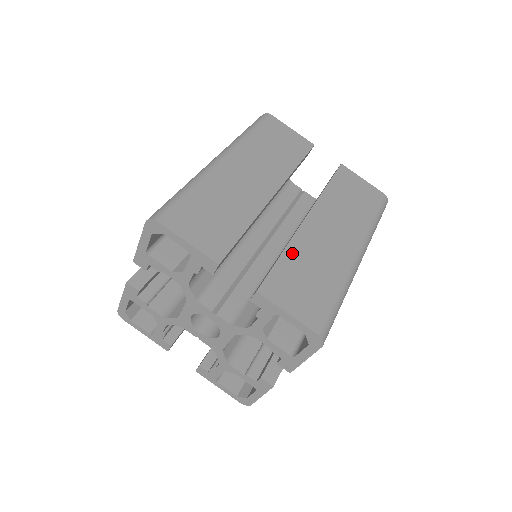
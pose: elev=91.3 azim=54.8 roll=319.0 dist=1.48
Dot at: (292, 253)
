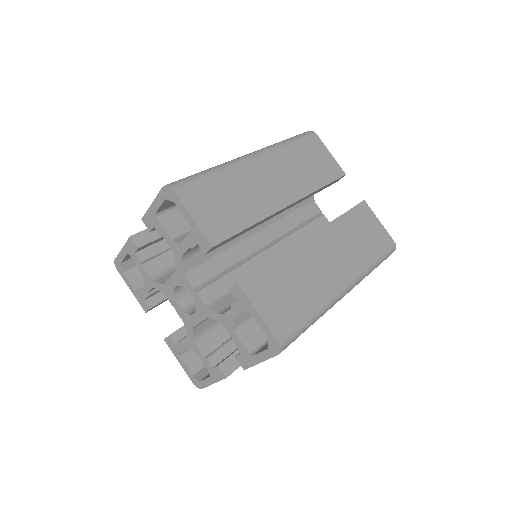
Dot at: (284, 262)
